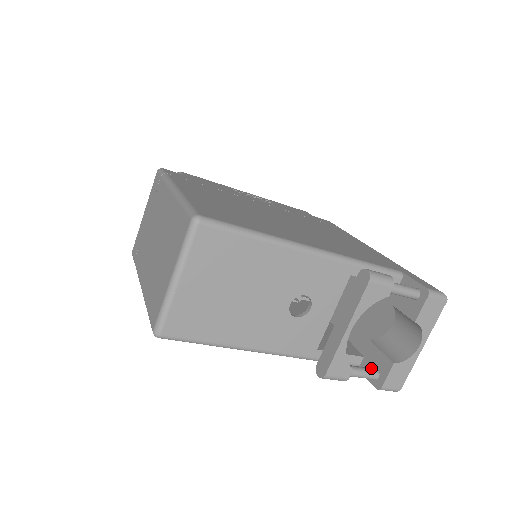
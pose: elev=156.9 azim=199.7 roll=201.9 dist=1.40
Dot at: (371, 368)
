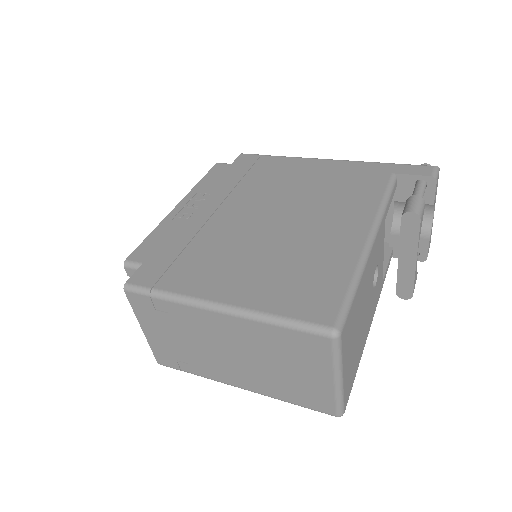
Dot at: occluded
